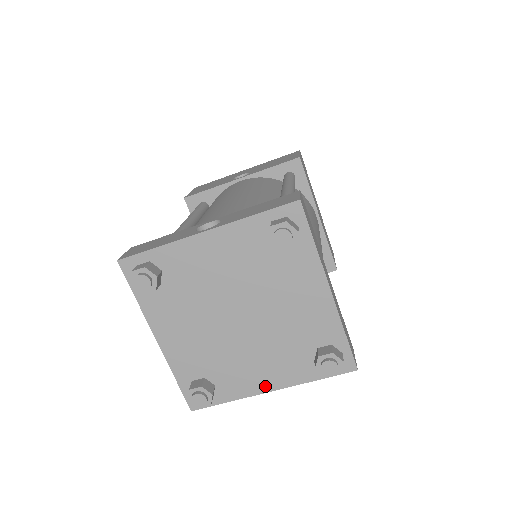
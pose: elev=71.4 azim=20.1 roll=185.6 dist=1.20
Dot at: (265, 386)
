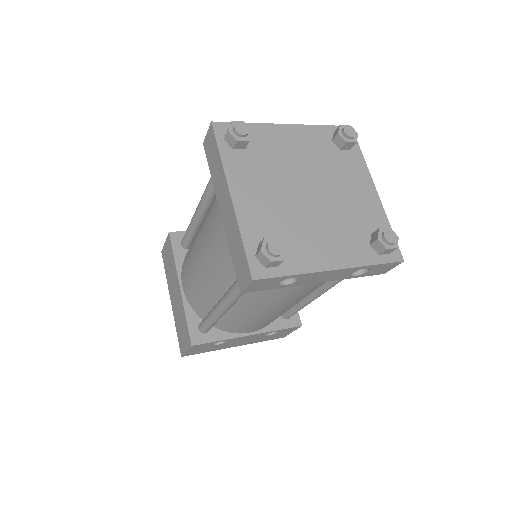
Dot at: (329, 263)
